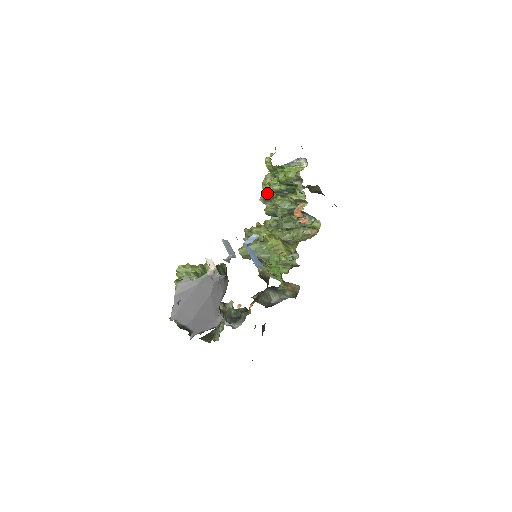
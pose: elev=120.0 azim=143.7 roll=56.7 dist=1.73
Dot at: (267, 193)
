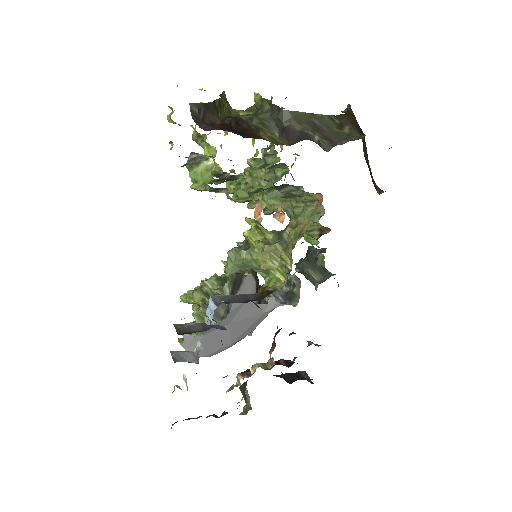
Dot at: occluded
